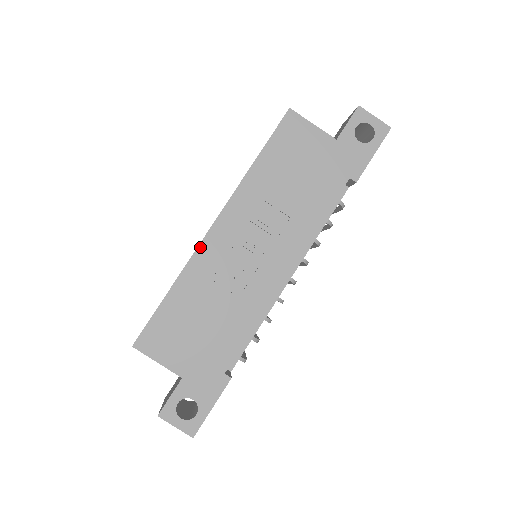
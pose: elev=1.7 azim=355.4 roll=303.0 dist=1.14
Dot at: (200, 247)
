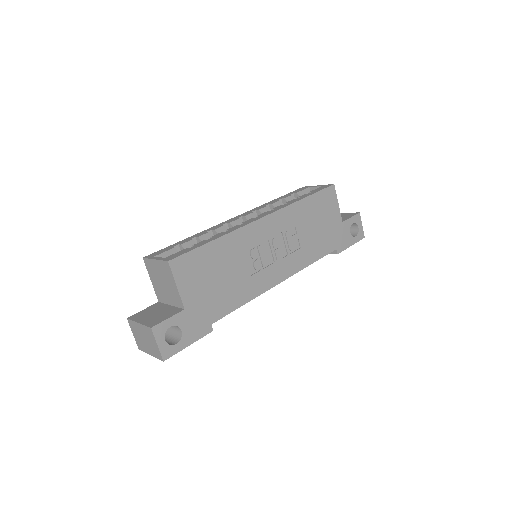
Dot at: (249, 225)
